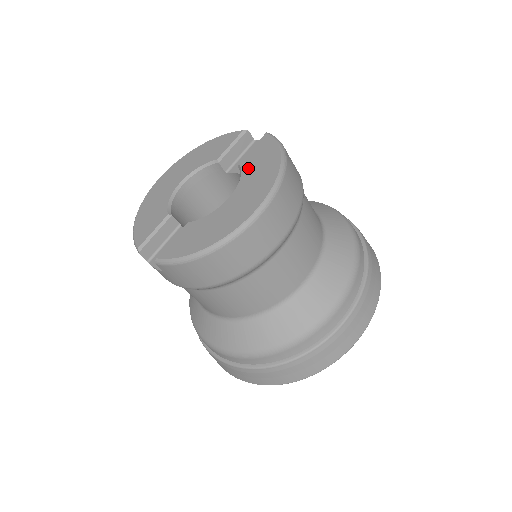
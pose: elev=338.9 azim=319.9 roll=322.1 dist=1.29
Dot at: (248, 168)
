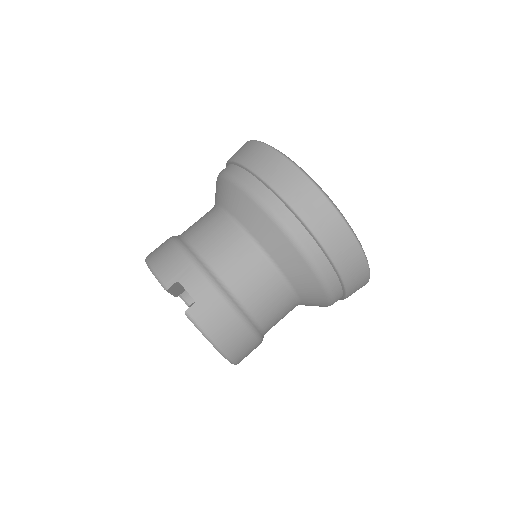
Dot at: occluded
